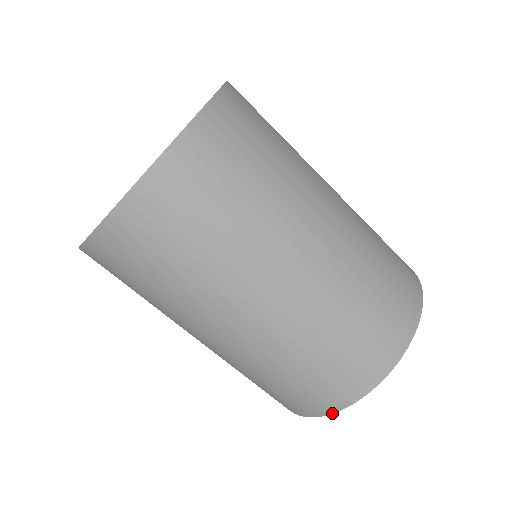
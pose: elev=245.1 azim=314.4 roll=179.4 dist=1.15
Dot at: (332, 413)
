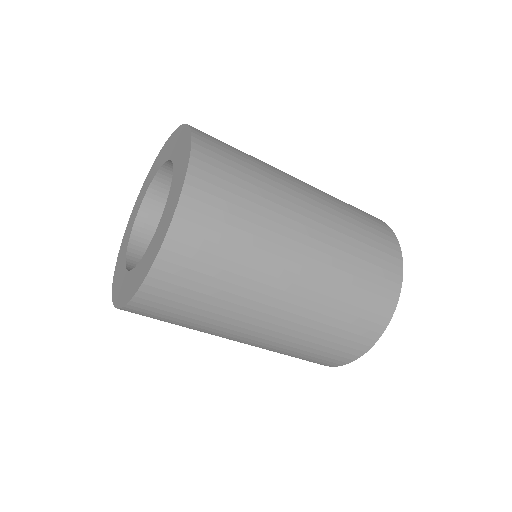
Dot at: occluded
